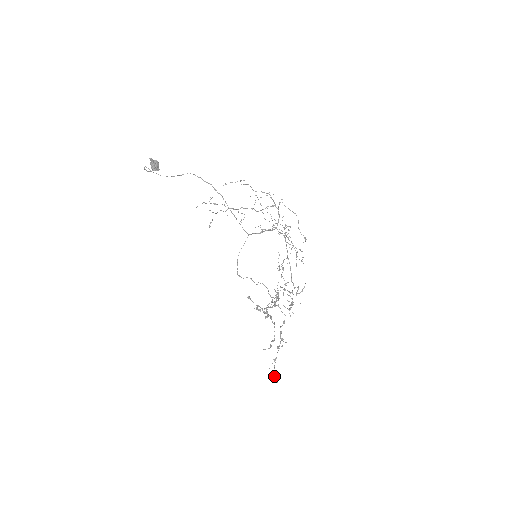
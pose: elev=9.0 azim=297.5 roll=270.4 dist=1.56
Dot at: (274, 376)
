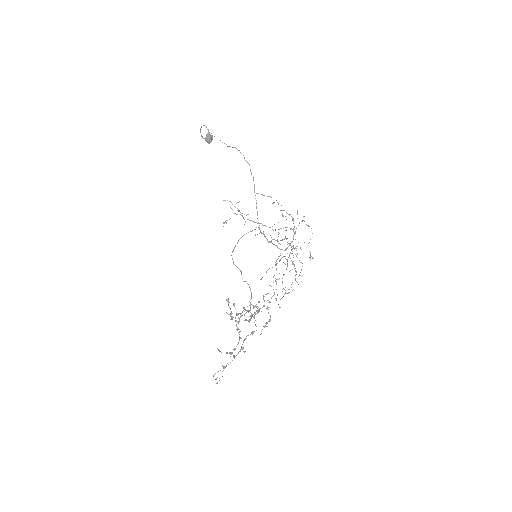
Dot at: (215, 379)
